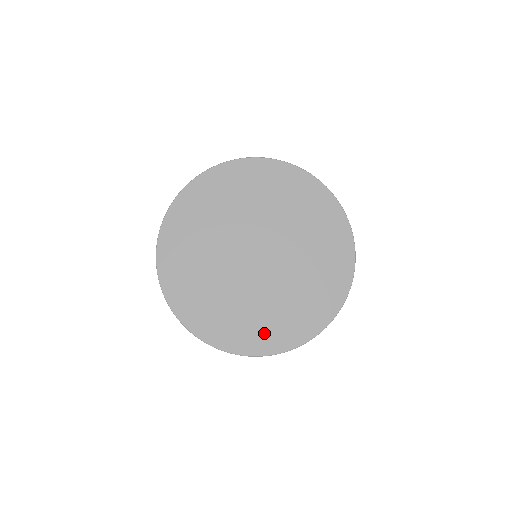
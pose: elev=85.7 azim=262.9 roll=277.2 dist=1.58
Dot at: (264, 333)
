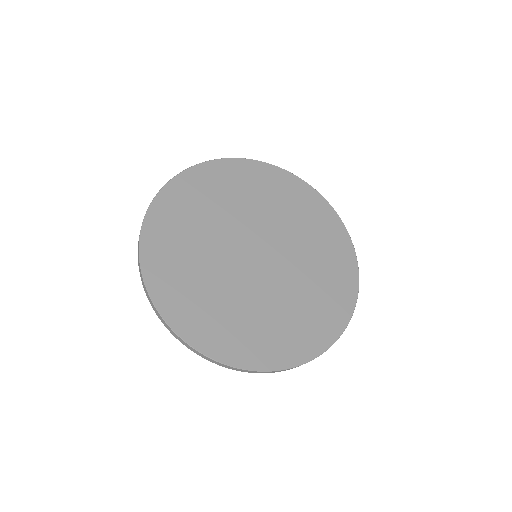
Dot at: (261, 342)
